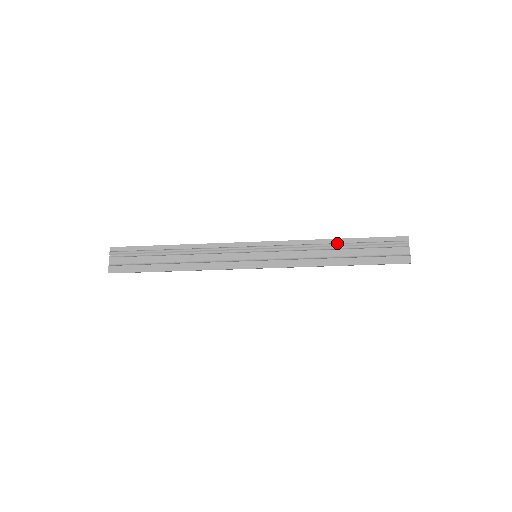
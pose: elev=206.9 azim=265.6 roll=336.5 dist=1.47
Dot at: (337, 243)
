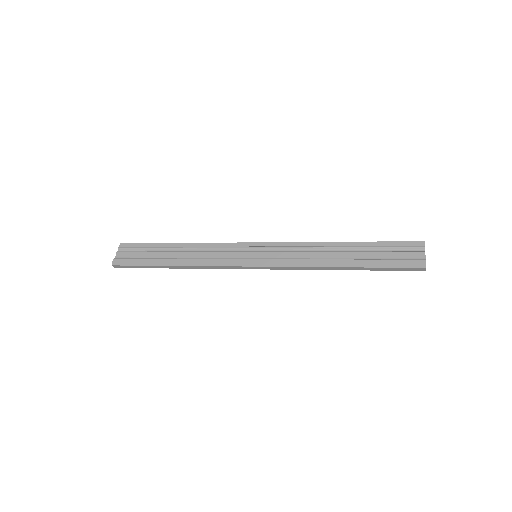
Dot at: (343, 246)
